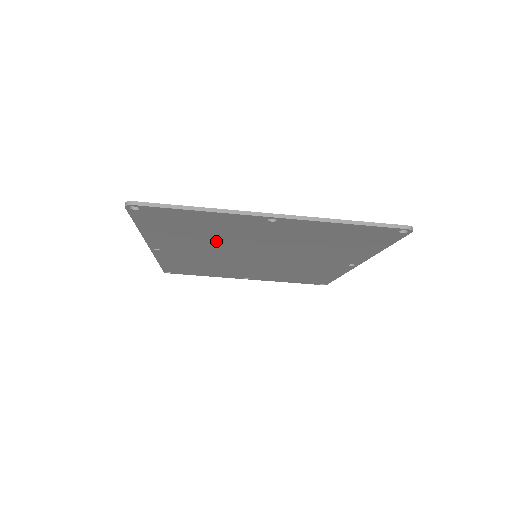
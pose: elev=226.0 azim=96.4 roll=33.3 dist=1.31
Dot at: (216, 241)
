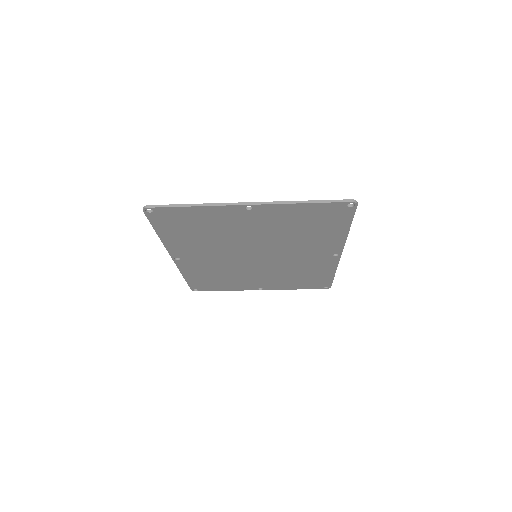
Dot at: (218, 241)
